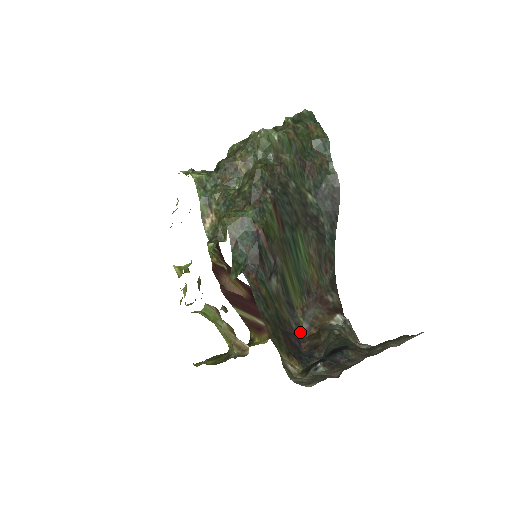
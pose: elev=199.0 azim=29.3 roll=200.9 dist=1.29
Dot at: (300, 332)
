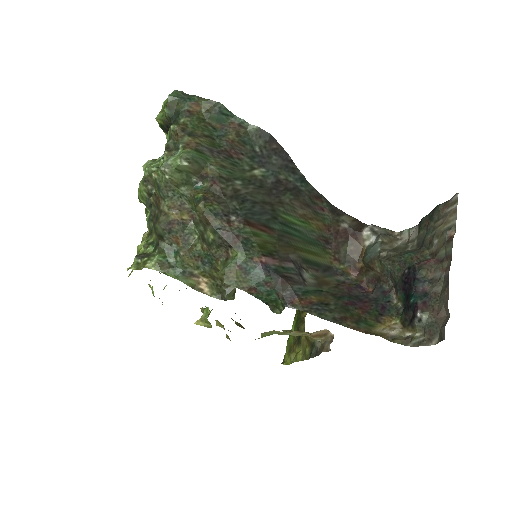
Dot at: (350, 276)
